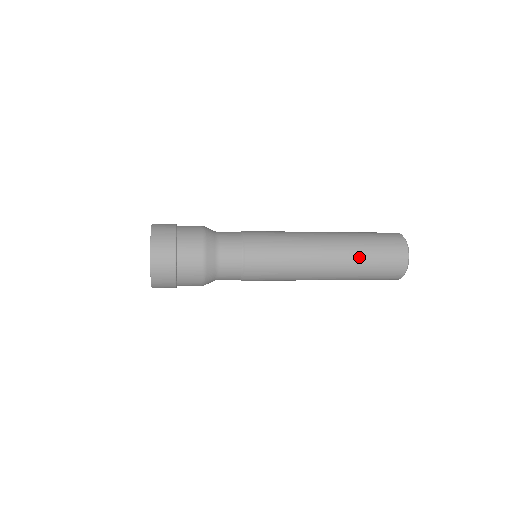
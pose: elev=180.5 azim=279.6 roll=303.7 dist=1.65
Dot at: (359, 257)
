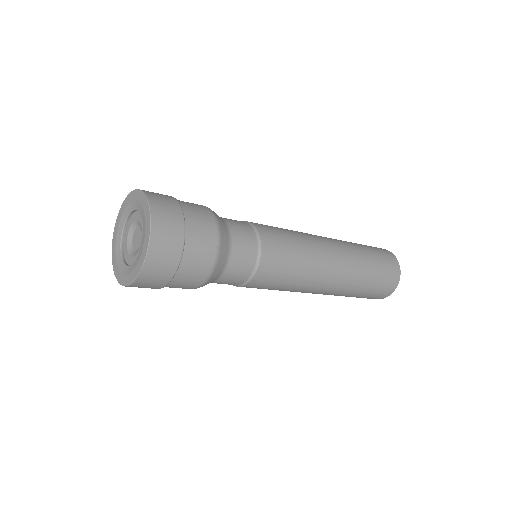
Dot at: (360, 251)
